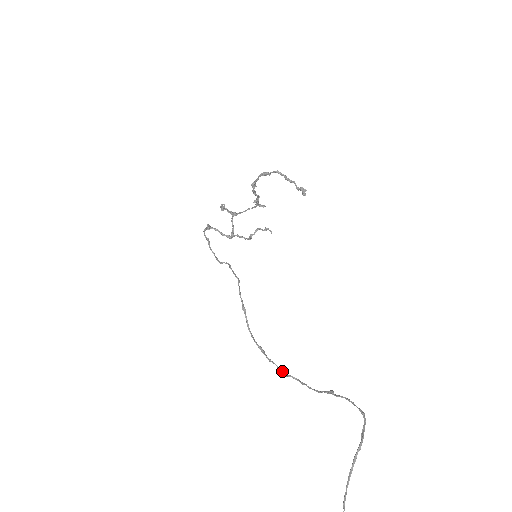
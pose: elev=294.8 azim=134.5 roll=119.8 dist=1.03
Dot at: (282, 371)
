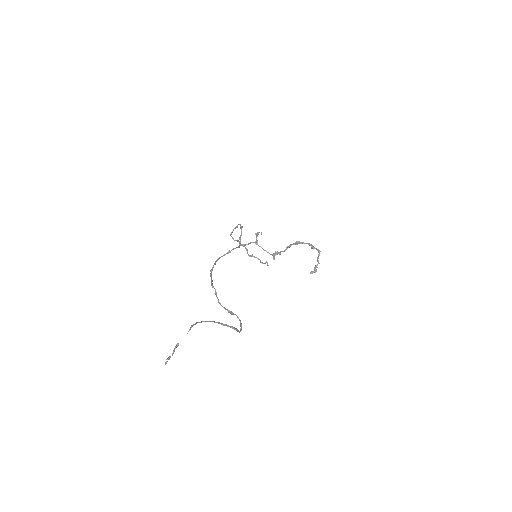
Dot at: occluded
